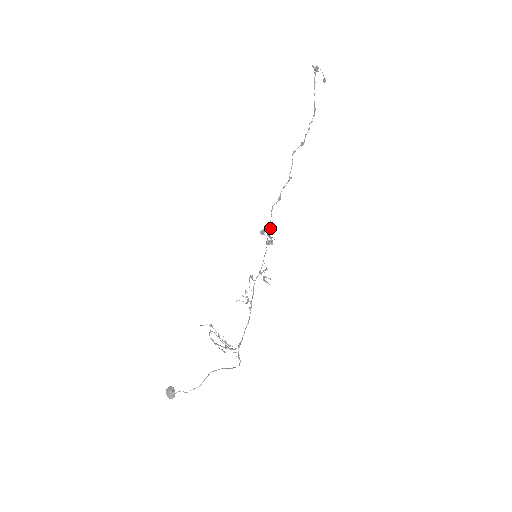
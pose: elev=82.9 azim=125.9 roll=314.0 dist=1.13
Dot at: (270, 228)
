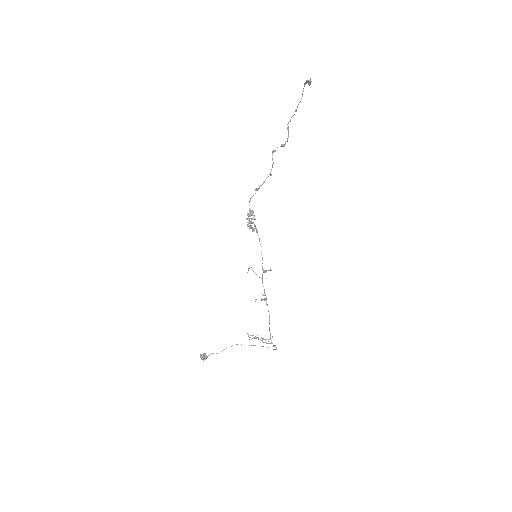
Dot at: (254, 219)
